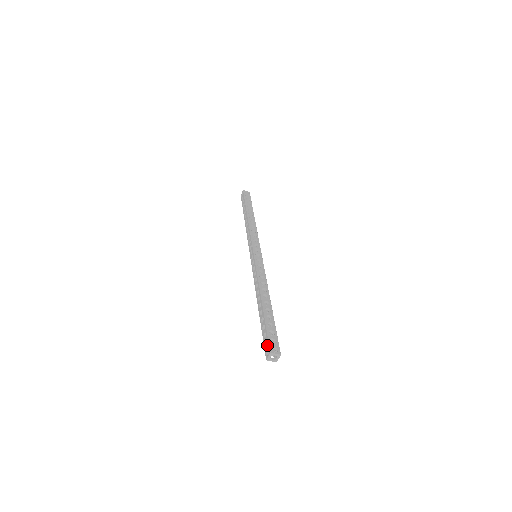
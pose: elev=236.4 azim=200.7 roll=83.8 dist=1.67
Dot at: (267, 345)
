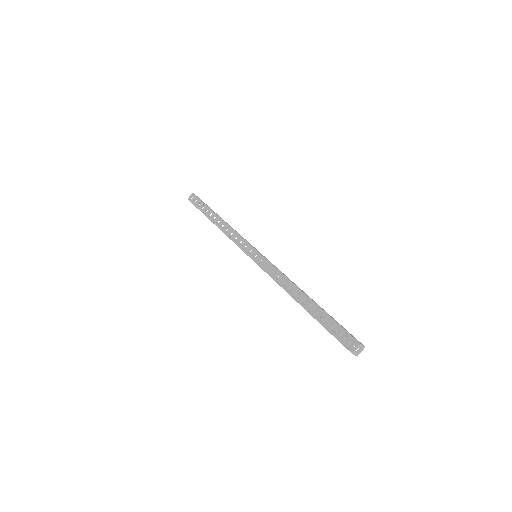
Dot at: occluded
